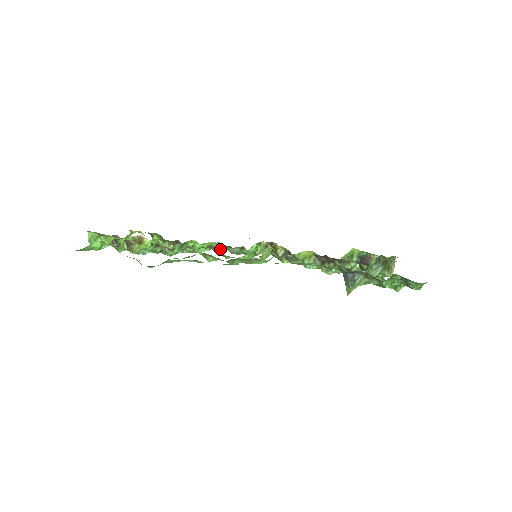
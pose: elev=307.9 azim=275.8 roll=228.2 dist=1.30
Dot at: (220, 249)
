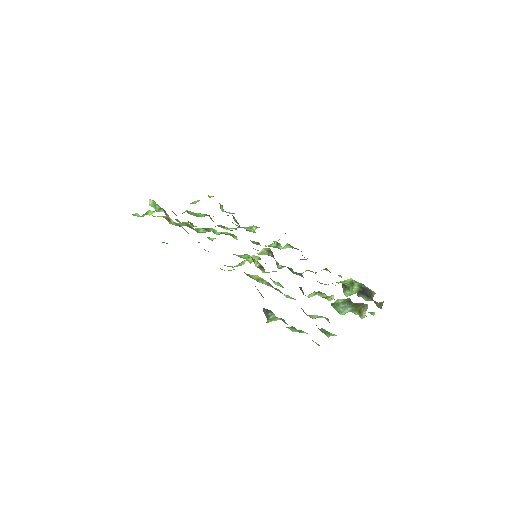
Dot at: (237, 239)
